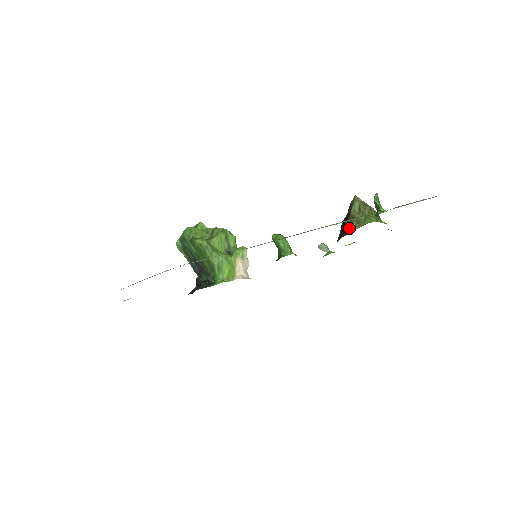
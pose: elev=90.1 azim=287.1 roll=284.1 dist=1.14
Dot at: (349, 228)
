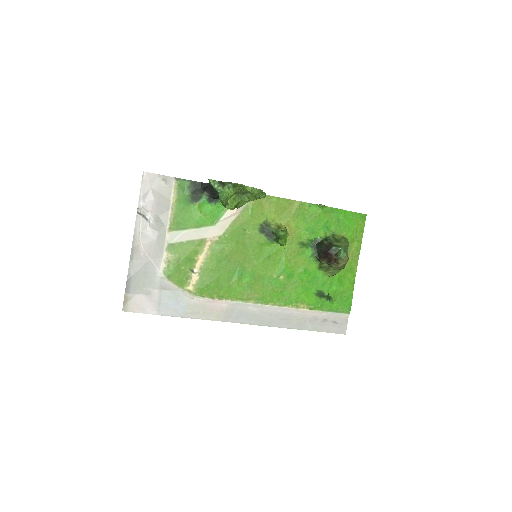
Dot at: (321, 265)
